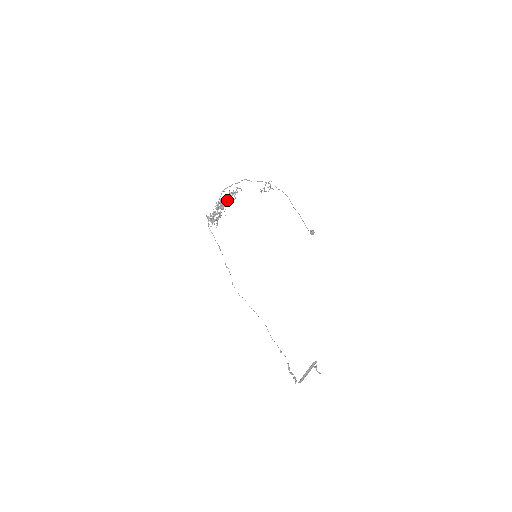
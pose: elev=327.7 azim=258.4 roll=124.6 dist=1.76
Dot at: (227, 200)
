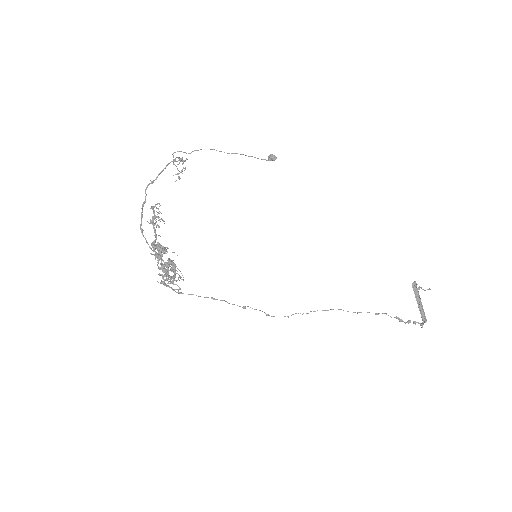
Dot at: occluded
